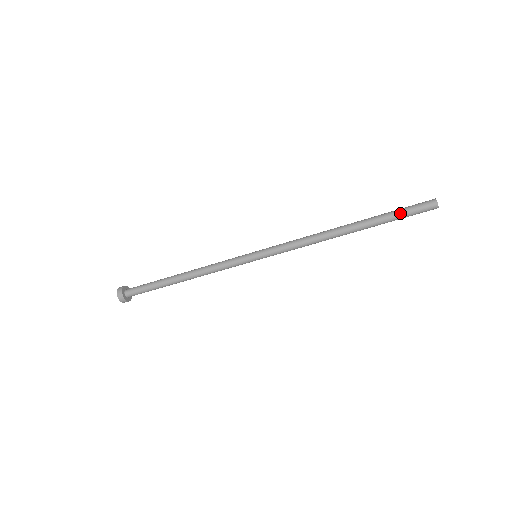
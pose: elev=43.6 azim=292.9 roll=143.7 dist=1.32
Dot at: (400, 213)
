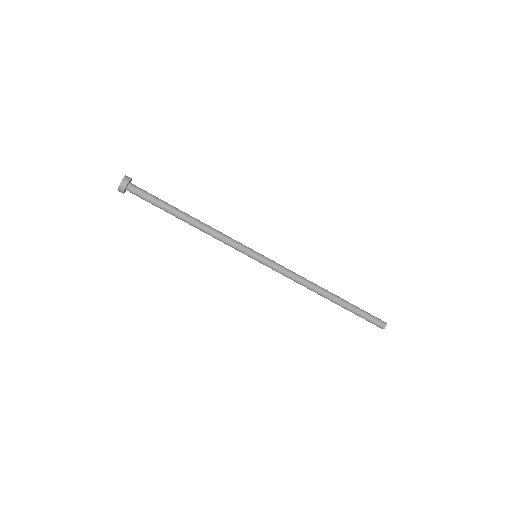
Dot at: (364, 311)
